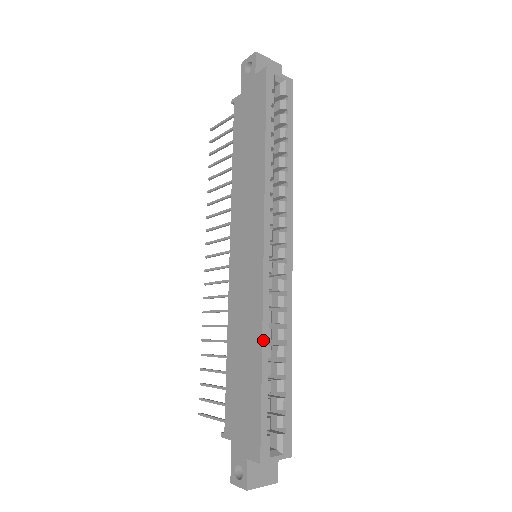
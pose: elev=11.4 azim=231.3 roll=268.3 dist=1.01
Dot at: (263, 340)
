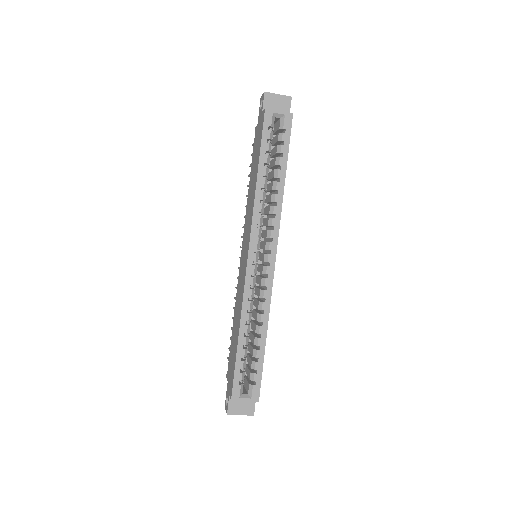
Dot at: (241, 320)
